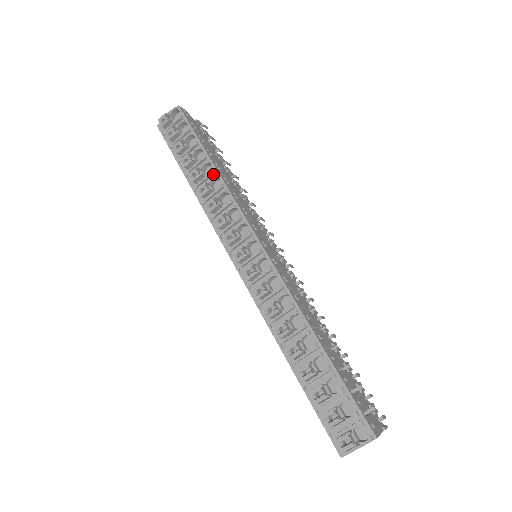
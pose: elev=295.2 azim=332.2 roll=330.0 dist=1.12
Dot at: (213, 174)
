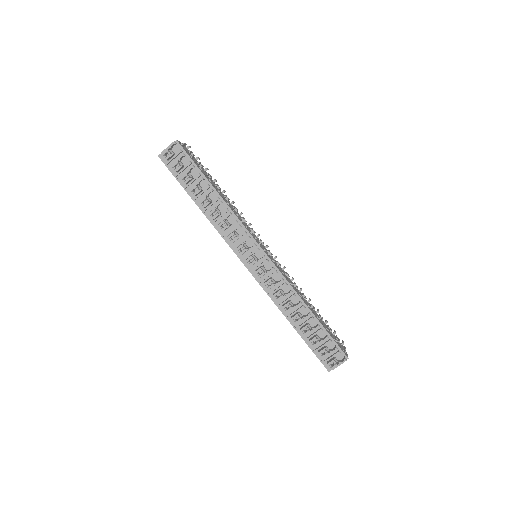
Dot at: (218, 200)
